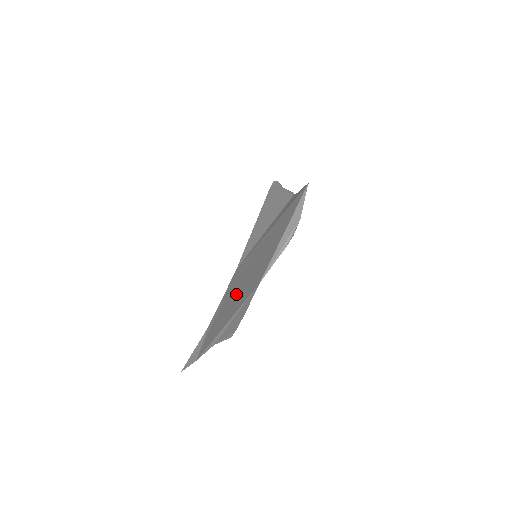
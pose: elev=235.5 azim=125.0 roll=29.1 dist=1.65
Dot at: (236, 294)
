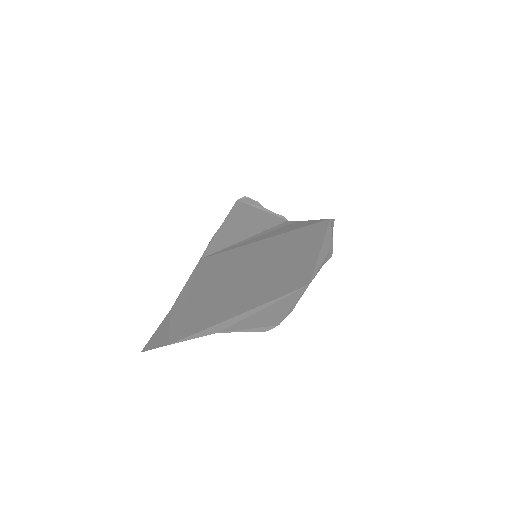
Dot at: (238, 284)
